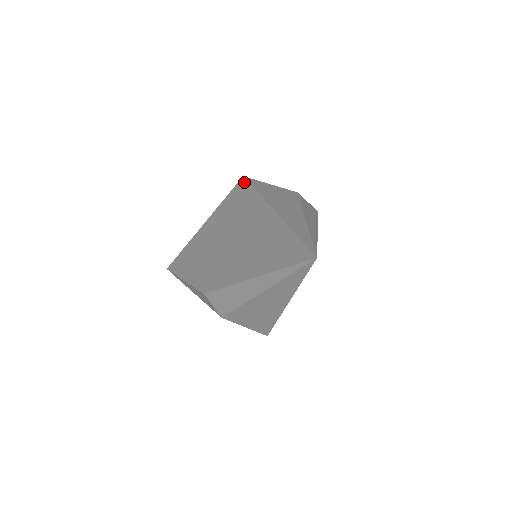
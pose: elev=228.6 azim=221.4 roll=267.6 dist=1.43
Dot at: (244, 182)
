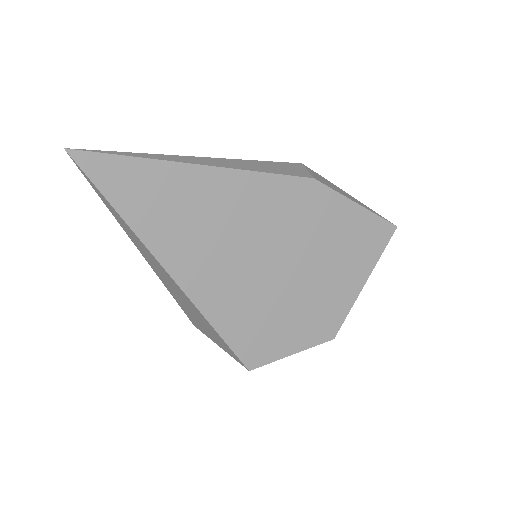
Dot at: occluded
